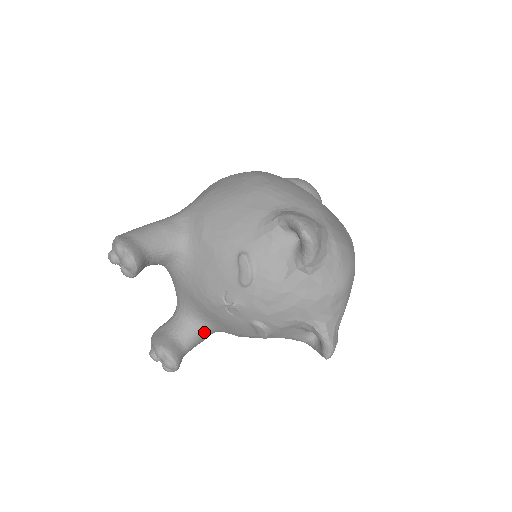
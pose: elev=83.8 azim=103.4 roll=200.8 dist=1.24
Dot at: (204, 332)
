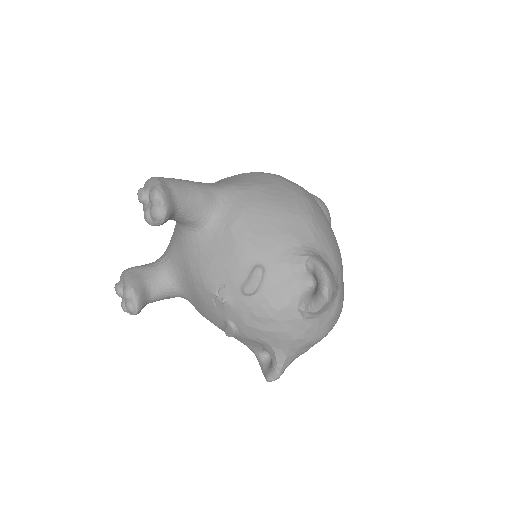
Dot at: (175, 294)
